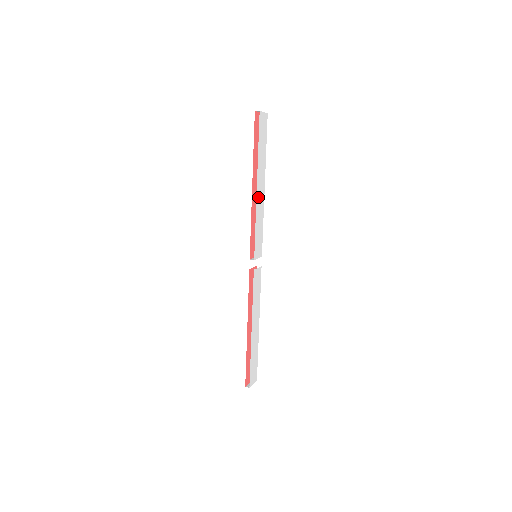
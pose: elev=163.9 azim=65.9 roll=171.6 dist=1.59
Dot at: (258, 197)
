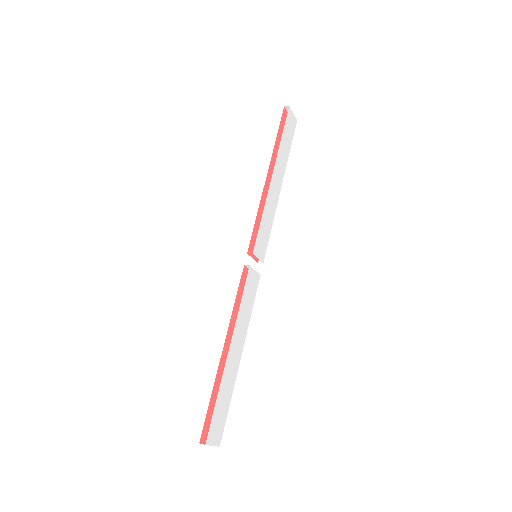
Dot at: (272, 187)
